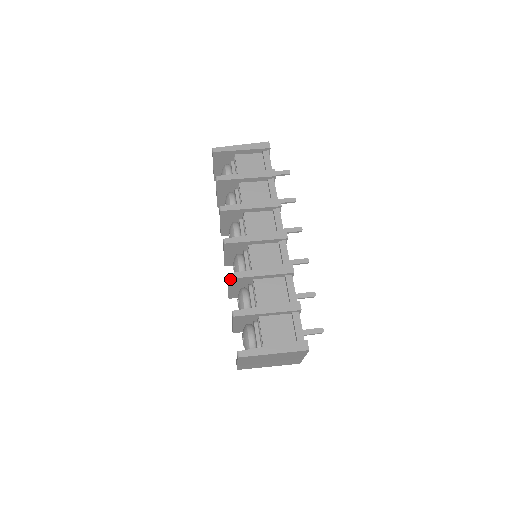
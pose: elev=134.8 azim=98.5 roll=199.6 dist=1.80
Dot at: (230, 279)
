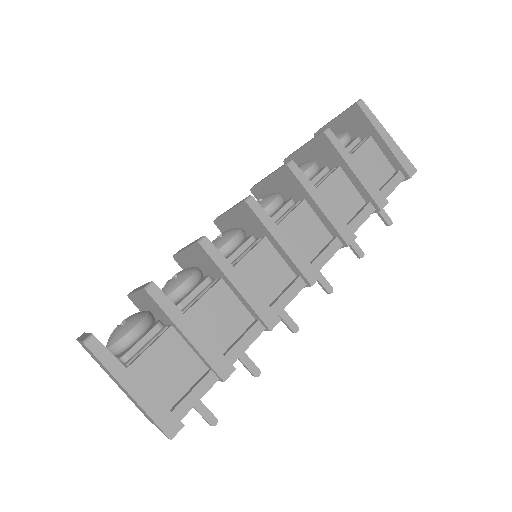
Dot at: (199, 244)
